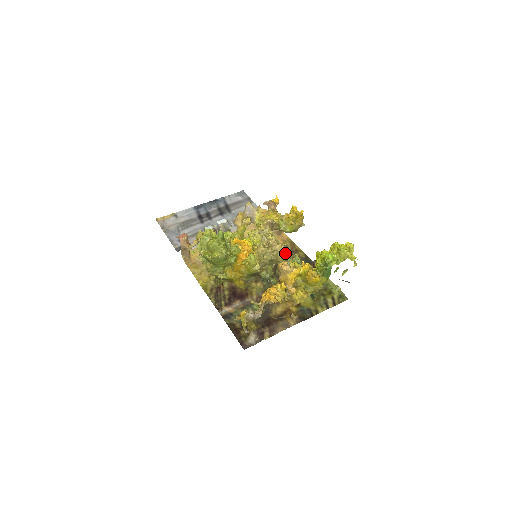
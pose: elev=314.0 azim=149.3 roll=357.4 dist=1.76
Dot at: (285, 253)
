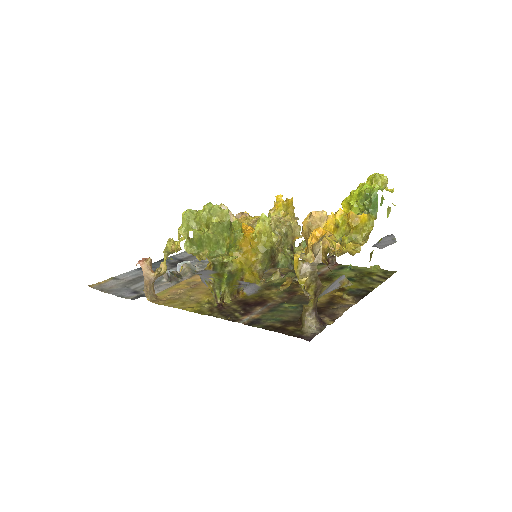
Dot at: occluded
